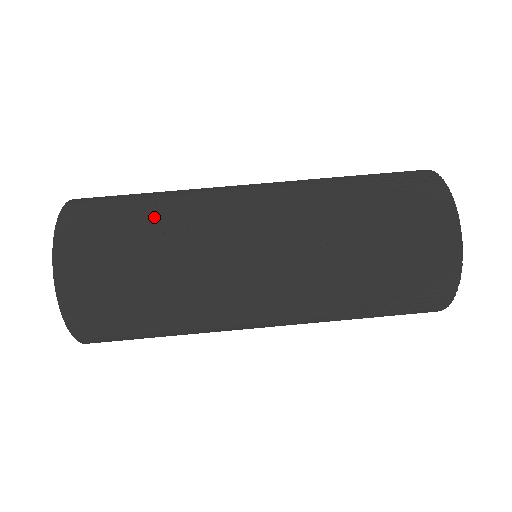
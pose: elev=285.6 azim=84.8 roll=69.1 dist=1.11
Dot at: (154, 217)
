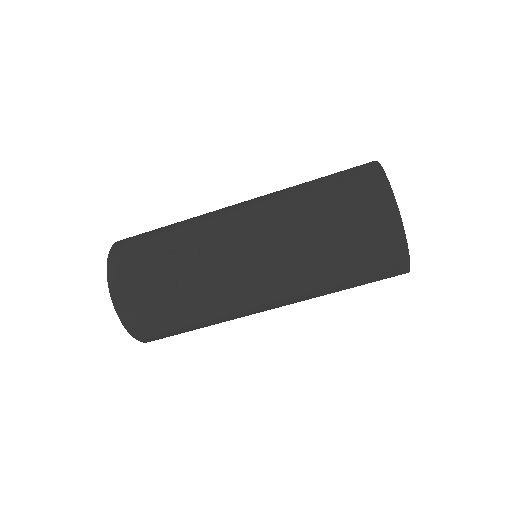
Dot at: (173, 266)
